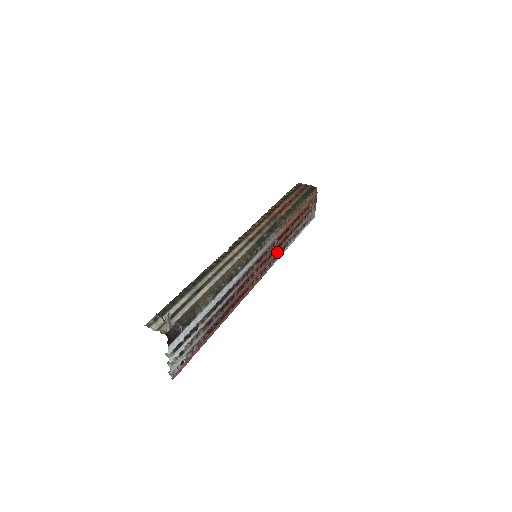
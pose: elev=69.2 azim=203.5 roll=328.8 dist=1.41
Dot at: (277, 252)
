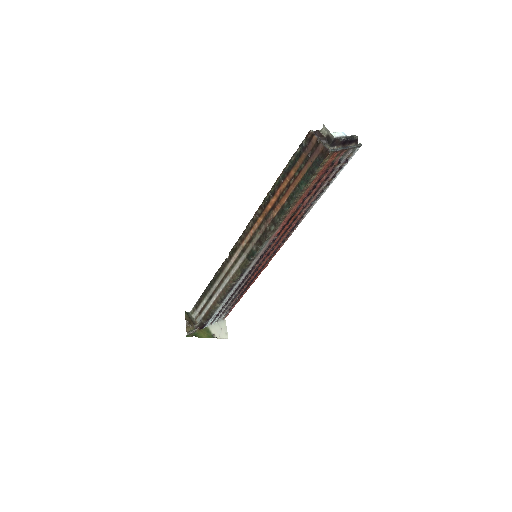
Dot at: (289, 230)
